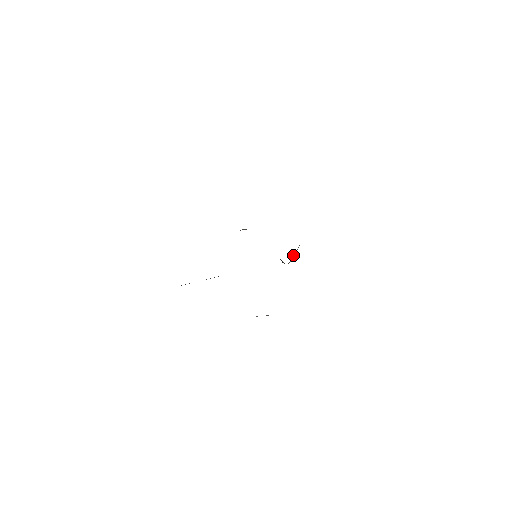
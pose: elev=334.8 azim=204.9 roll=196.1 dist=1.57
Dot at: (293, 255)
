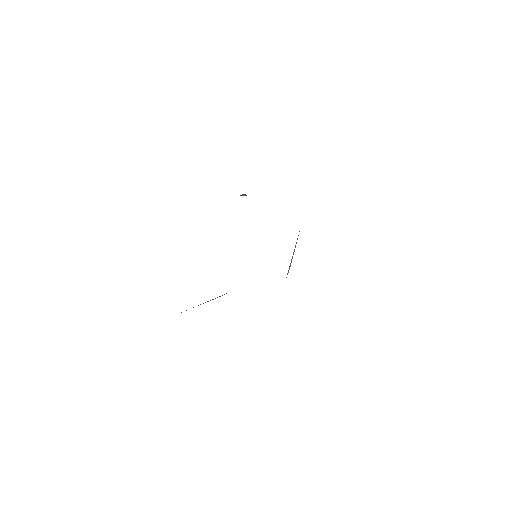
Dot at: occluded
